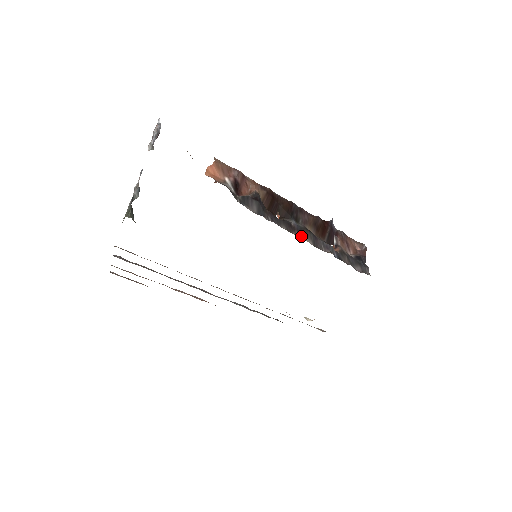
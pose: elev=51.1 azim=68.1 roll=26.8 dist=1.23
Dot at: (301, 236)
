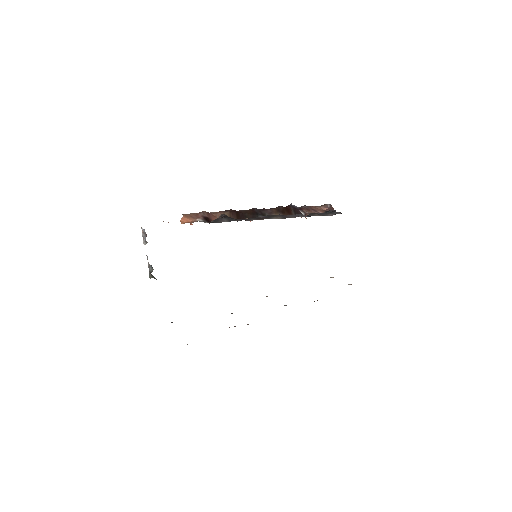
Dot at: occluded
